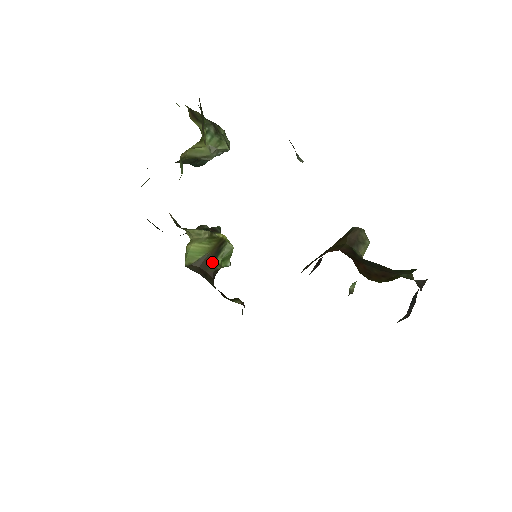
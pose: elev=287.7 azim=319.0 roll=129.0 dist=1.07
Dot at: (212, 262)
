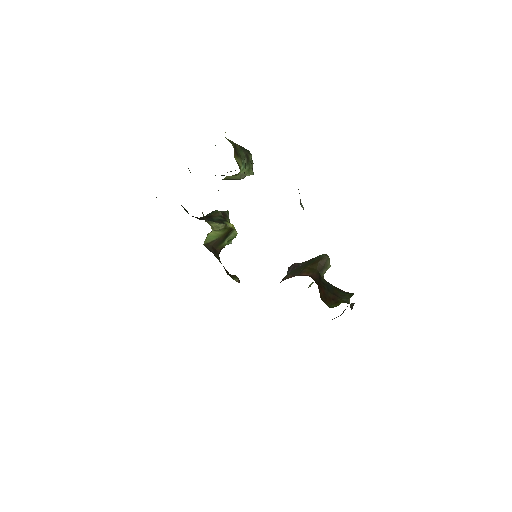
Dot at: (221, 243)
